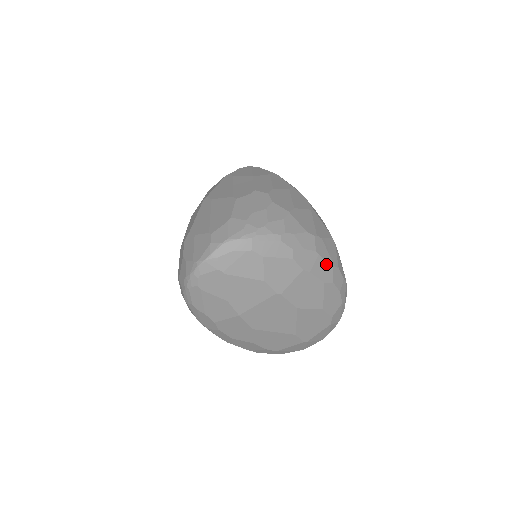
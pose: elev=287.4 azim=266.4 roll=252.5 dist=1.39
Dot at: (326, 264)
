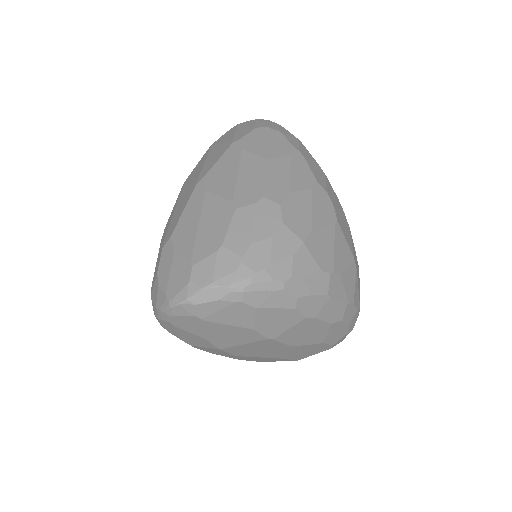
Dot at: (338, 304)
